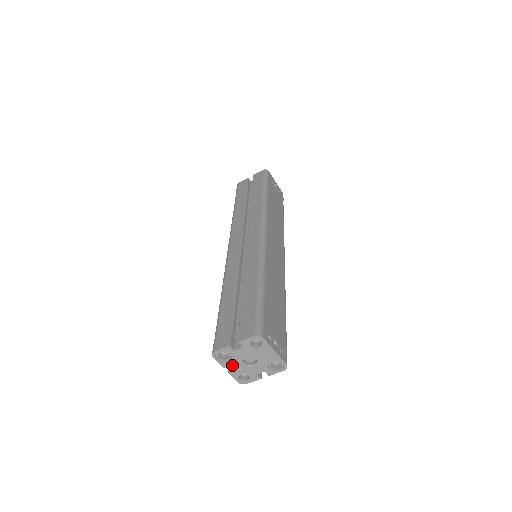
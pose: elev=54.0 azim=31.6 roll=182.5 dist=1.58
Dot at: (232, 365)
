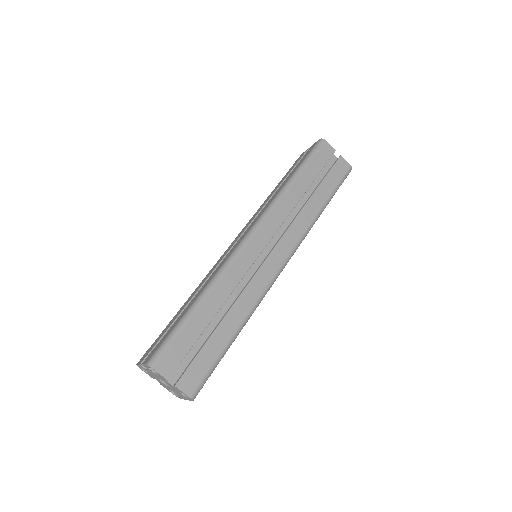
Dot at: (150, 371)
